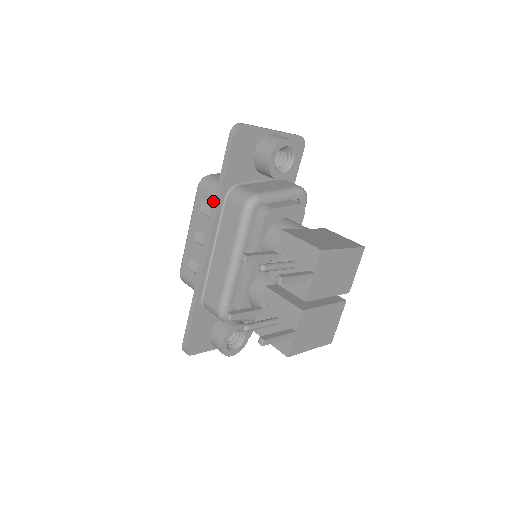
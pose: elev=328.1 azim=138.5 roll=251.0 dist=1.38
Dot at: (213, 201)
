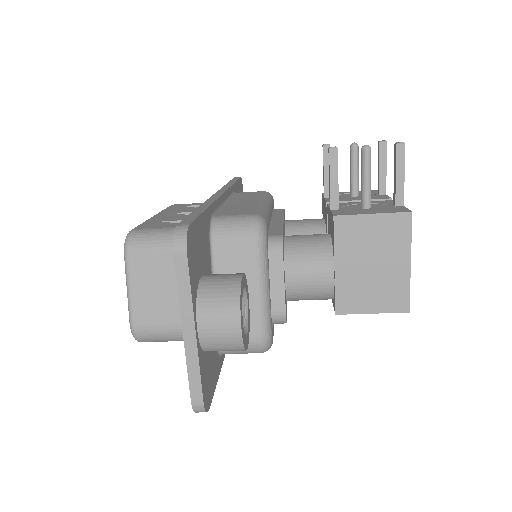
Dot at: occluded
